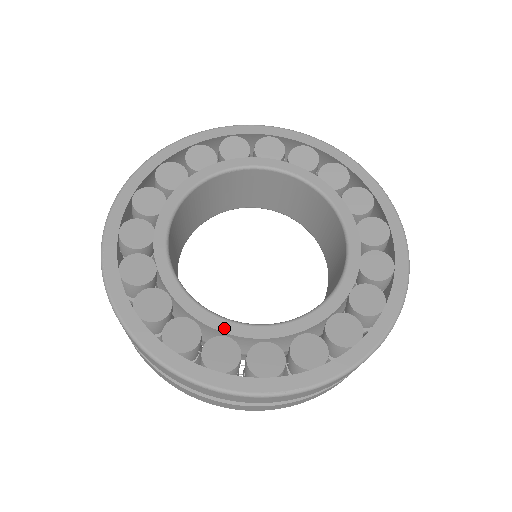
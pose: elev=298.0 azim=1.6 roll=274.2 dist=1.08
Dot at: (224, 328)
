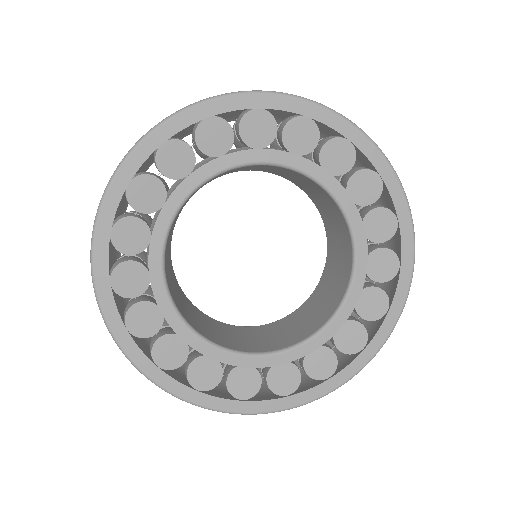
Dot at: (211, 354)
